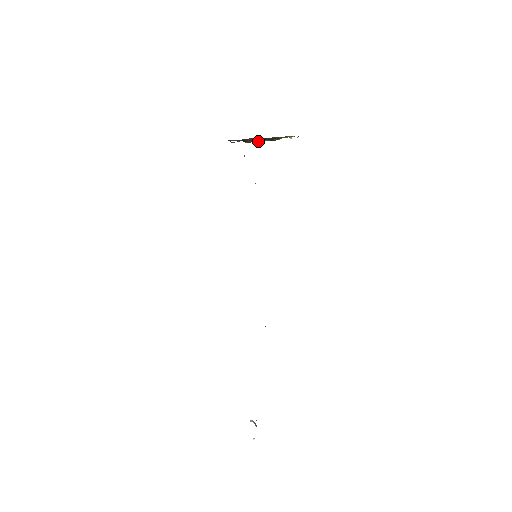
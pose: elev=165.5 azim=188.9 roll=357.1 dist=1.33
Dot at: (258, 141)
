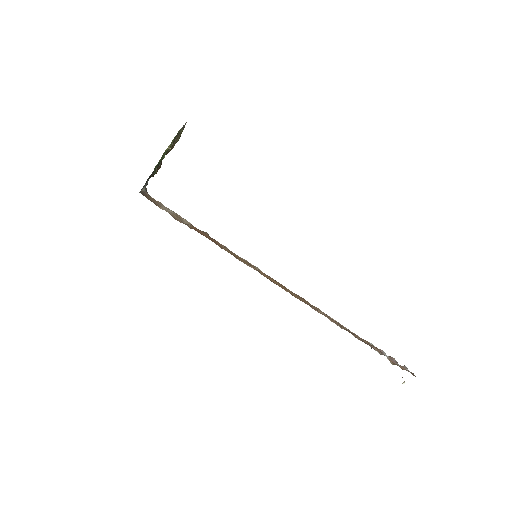
Dot at: occluded
